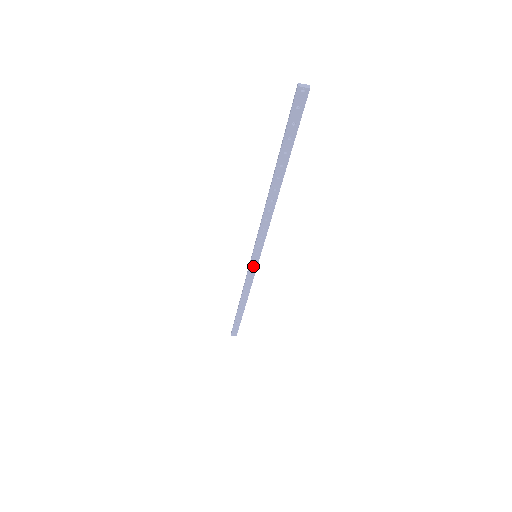
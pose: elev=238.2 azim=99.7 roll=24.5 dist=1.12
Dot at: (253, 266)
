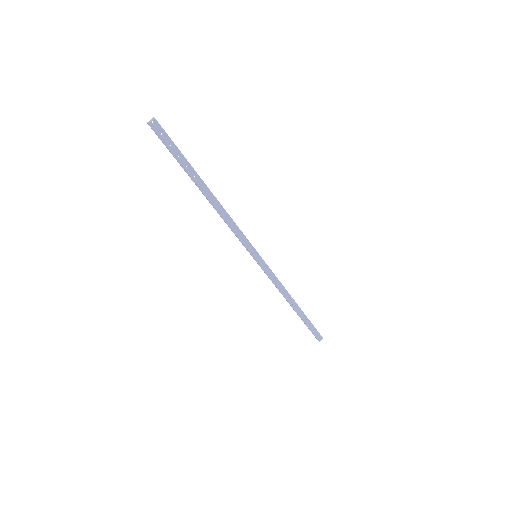
Dot at: (263, 265)
